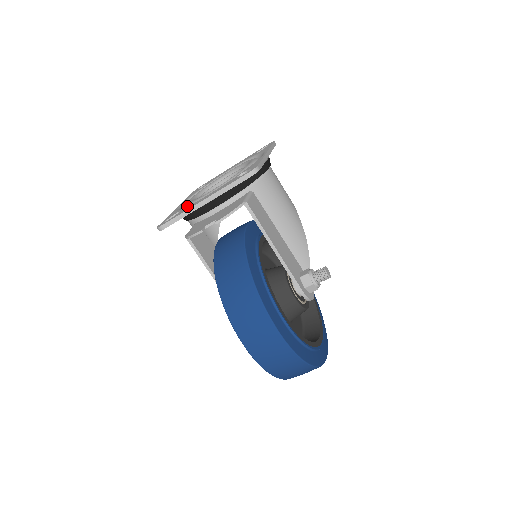
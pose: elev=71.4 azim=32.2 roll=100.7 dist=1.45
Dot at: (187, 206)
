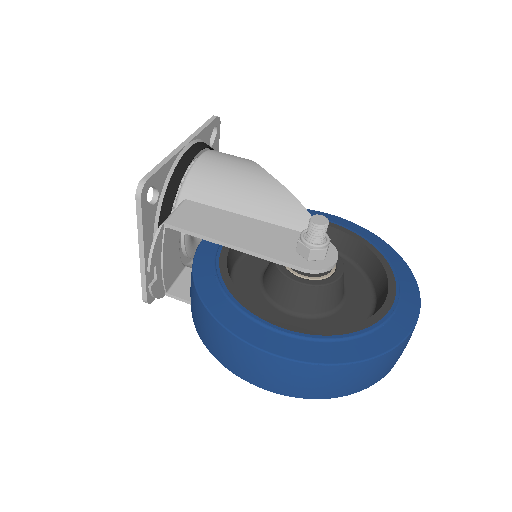
Dot at: occluded
